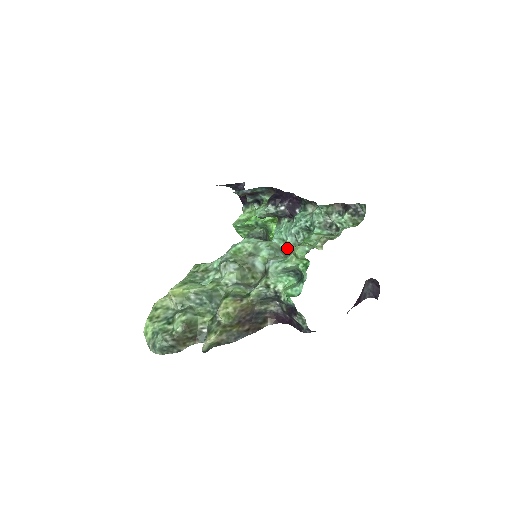
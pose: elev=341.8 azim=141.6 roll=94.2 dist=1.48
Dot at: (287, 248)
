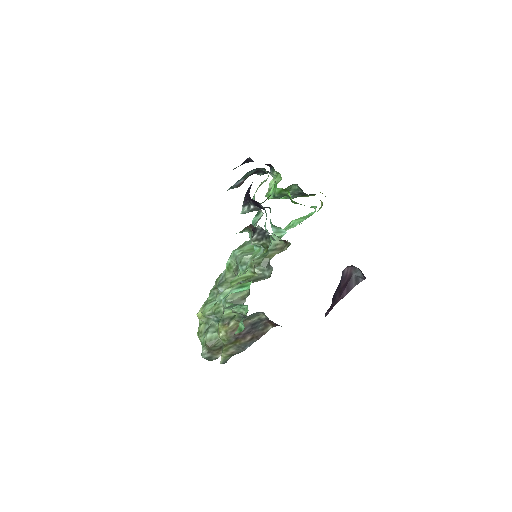
Dot at: (273, 244)
